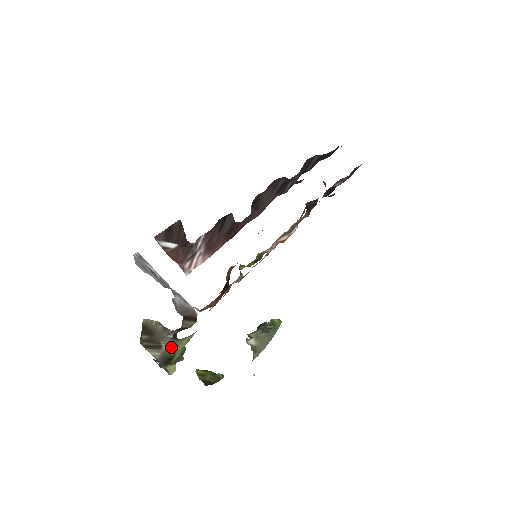
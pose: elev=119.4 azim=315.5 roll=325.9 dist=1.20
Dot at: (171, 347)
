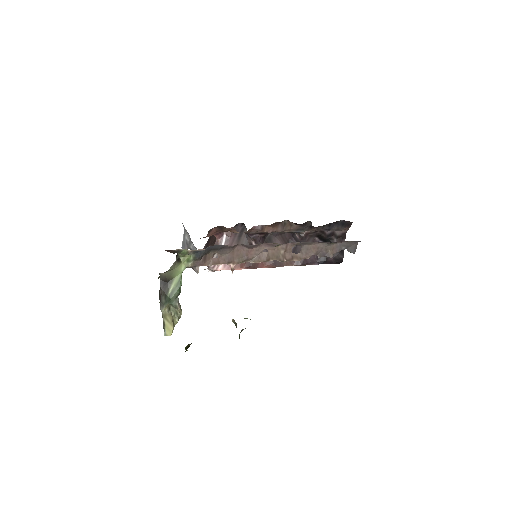
Dot at: (173, 270)
